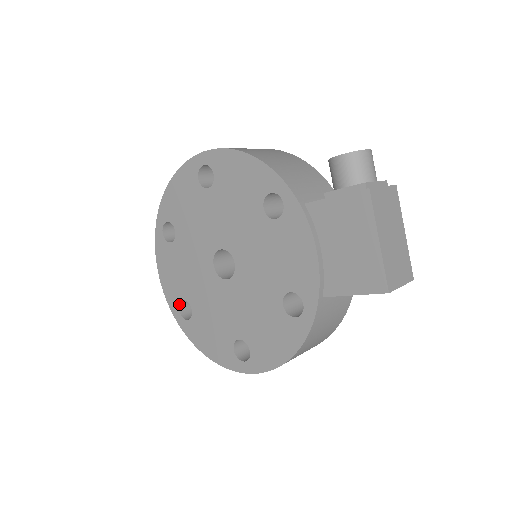
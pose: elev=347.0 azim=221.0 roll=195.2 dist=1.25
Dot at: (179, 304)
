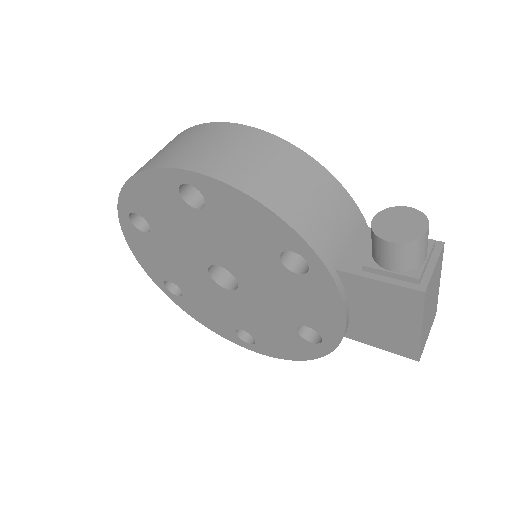
Dot at: (164, 281)
